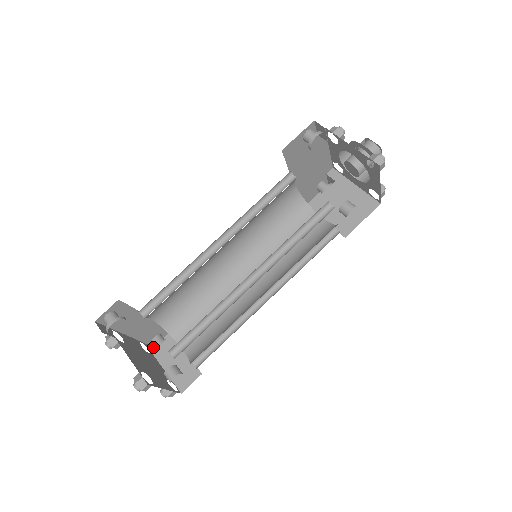
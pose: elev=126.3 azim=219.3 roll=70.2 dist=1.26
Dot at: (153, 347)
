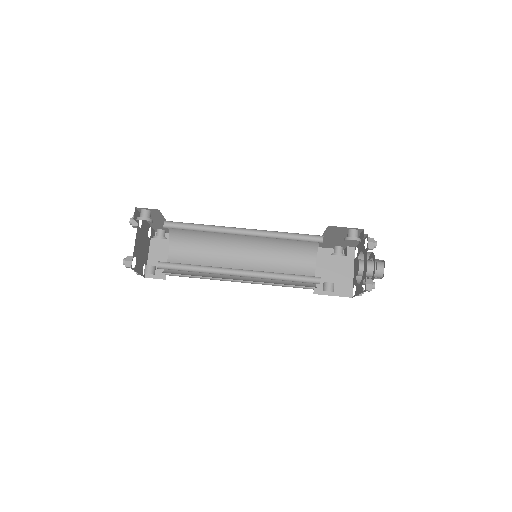
Dot at: (155, 231)
